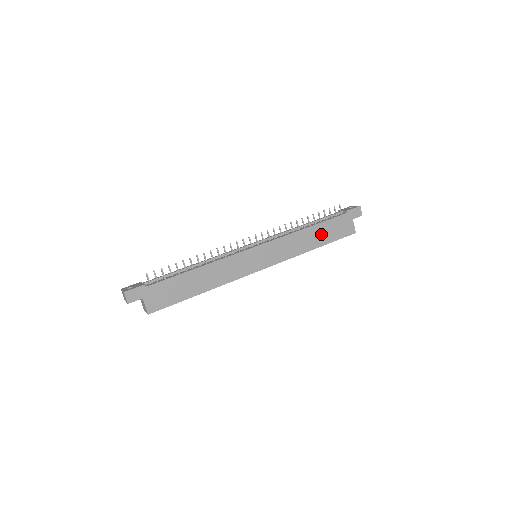
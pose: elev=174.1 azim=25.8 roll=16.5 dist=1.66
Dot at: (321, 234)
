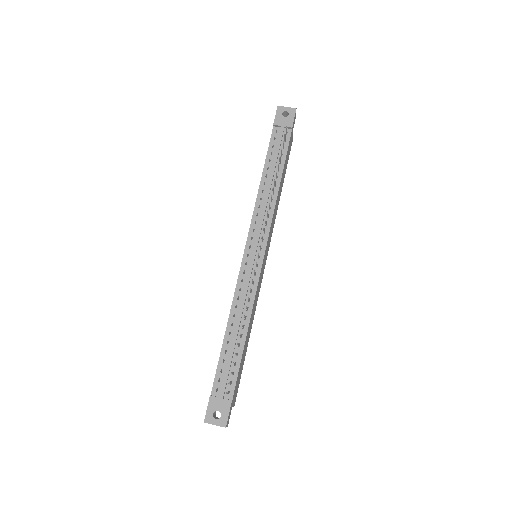
Dot at: (283, 175)
